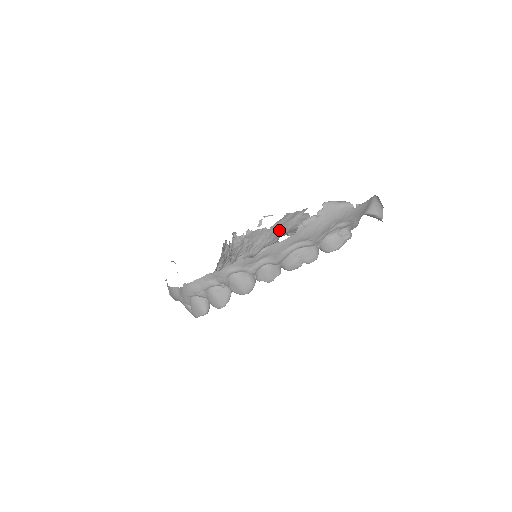
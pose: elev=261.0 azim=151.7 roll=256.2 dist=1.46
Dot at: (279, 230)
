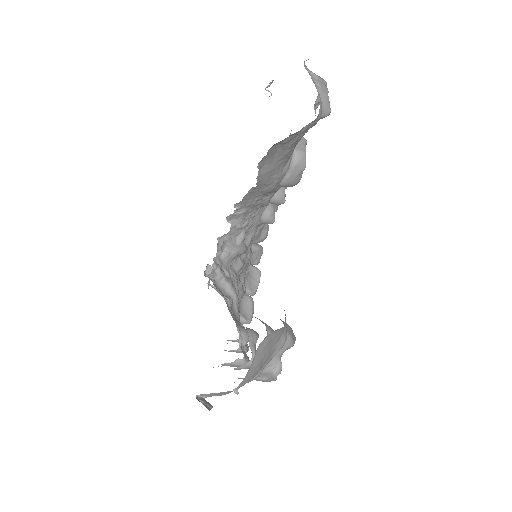
Dot at: (274, 169)
